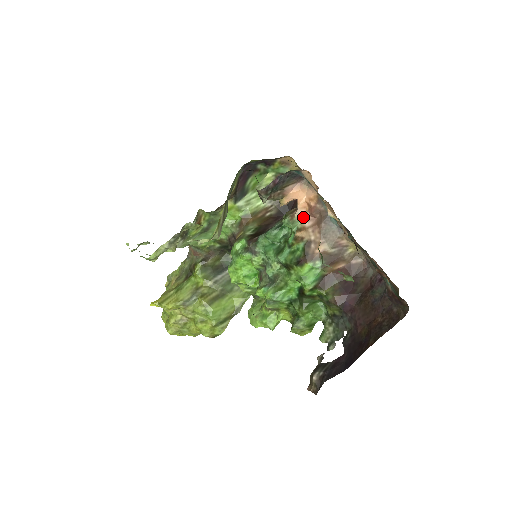
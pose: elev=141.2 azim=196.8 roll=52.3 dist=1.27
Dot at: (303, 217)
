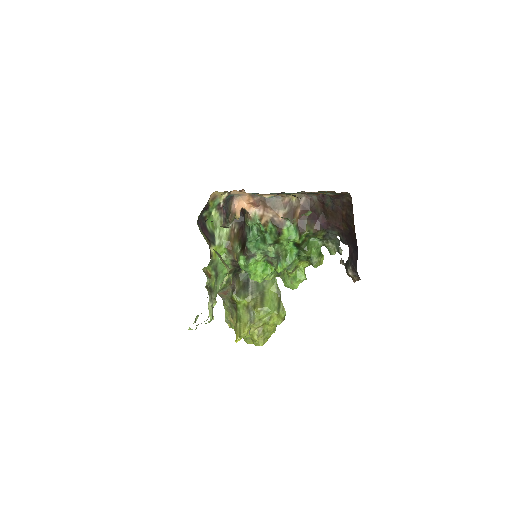
Dot at: (255, 212)
